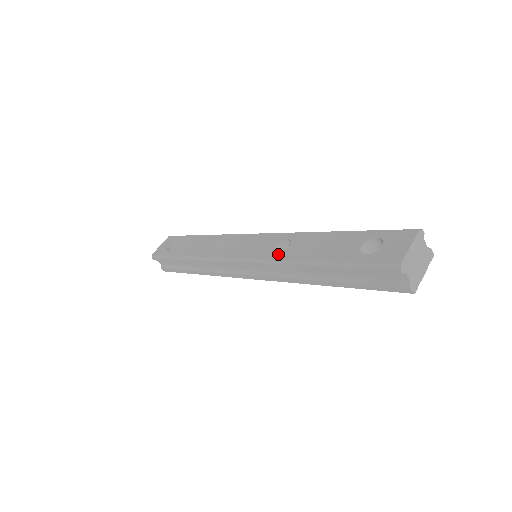
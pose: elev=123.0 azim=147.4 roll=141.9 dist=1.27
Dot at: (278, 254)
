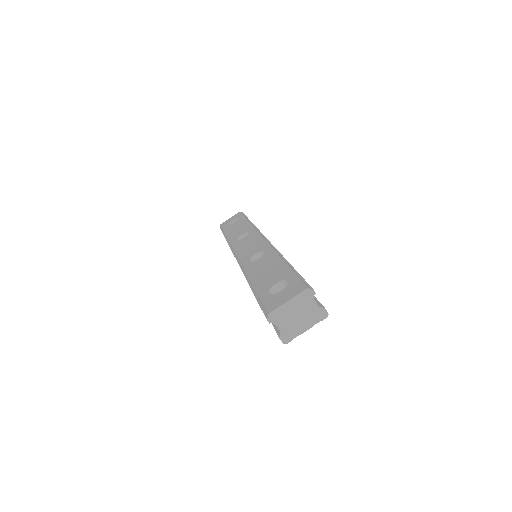
Dot at: (248, 263)
